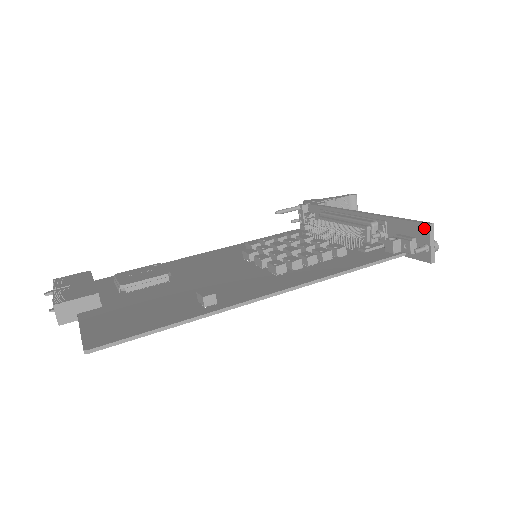
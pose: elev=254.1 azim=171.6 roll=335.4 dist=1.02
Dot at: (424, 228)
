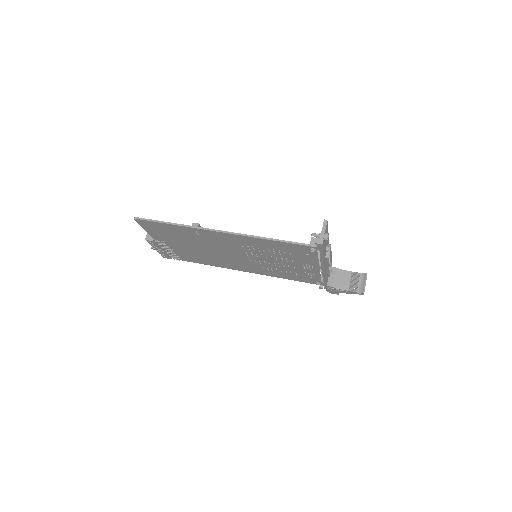
Dot at: (323, 224)
